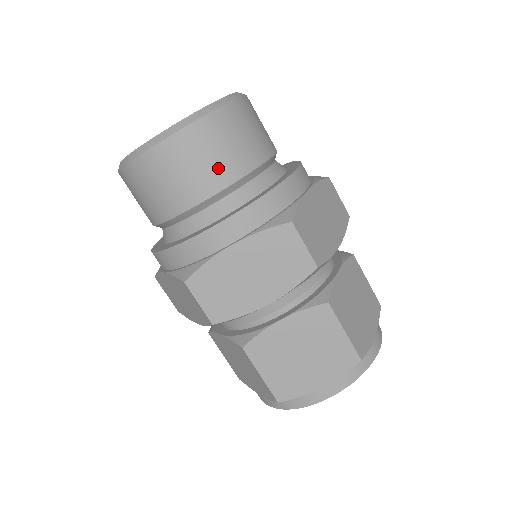
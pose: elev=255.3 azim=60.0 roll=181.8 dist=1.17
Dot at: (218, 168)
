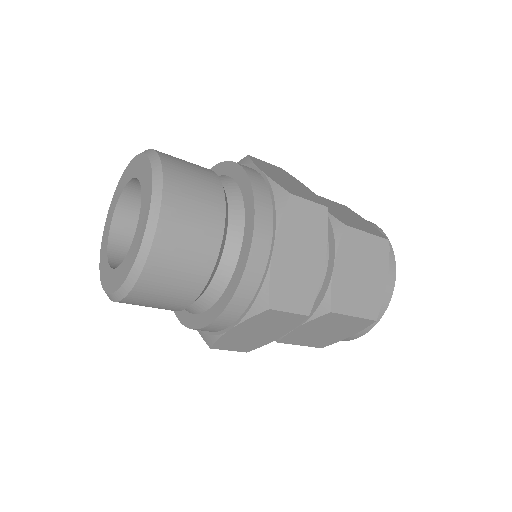
Dot at: (183, 290)
